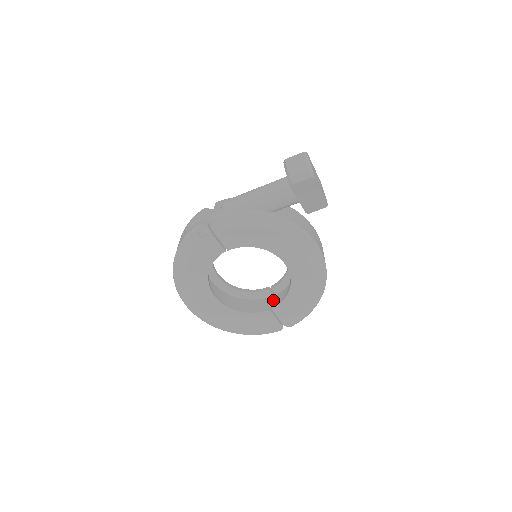
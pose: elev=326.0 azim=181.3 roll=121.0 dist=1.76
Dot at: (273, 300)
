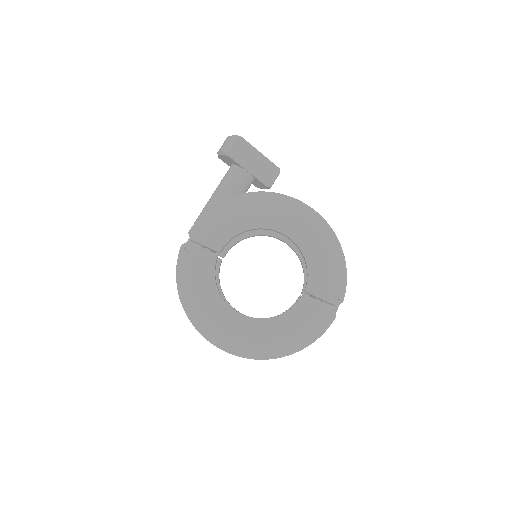
Dot at: occluded
